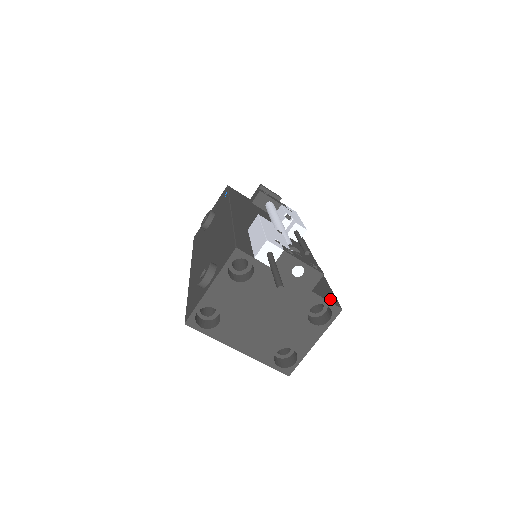
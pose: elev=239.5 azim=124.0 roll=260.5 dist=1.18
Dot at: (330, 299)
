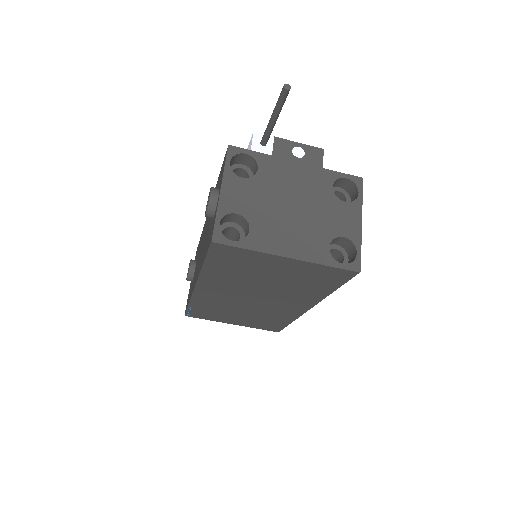
Dot at: (345, 179)
